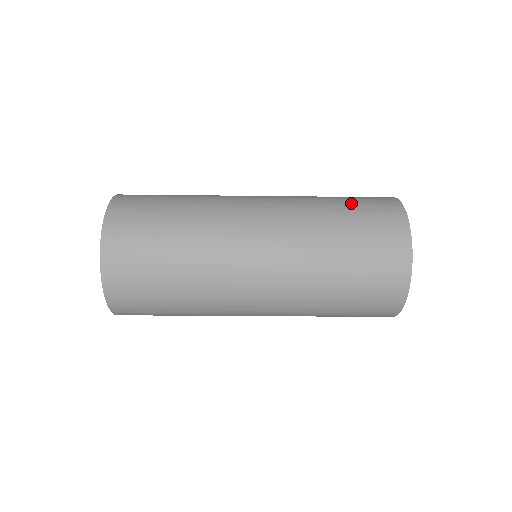
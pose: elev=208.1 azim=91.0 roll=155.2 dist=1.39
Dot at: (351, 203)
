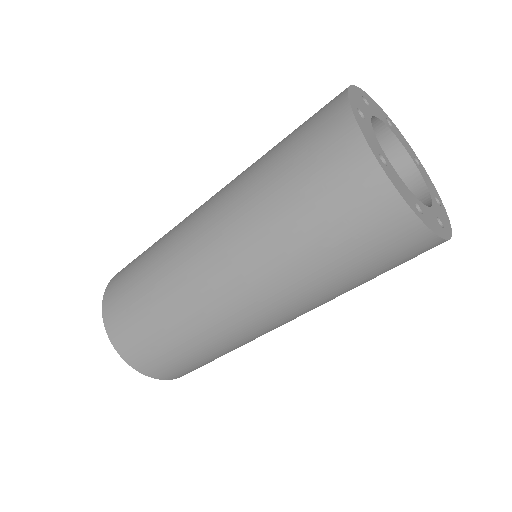
Dot at: (287, 145)
